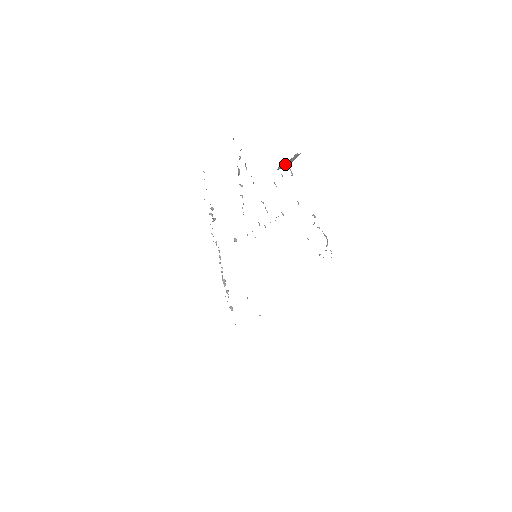
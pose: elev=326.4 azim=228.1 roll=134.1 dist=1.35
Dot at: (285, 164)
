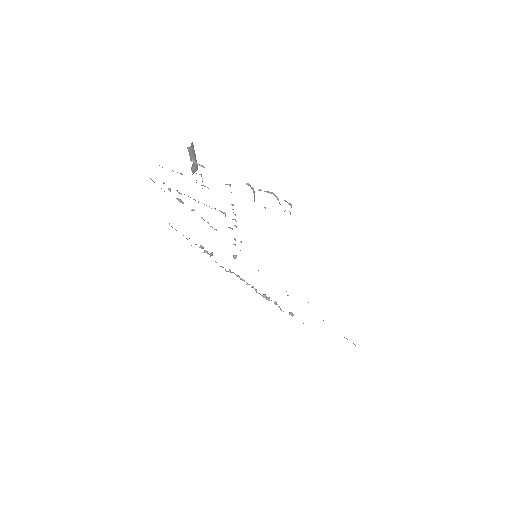
Dot at: (193, 164)
